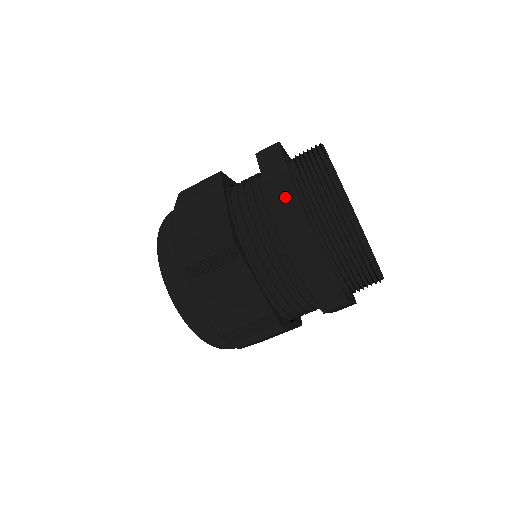
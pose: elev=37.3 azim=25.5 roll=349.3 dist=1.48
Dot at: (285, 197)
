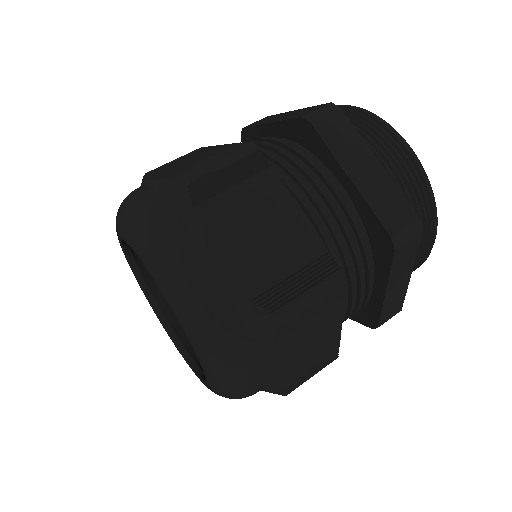
Dot at: (307, 110)
